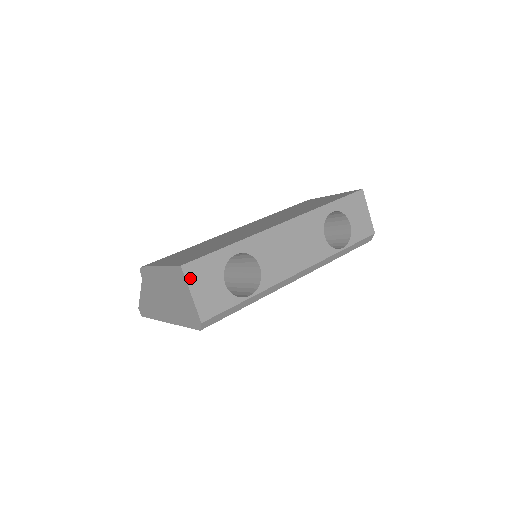
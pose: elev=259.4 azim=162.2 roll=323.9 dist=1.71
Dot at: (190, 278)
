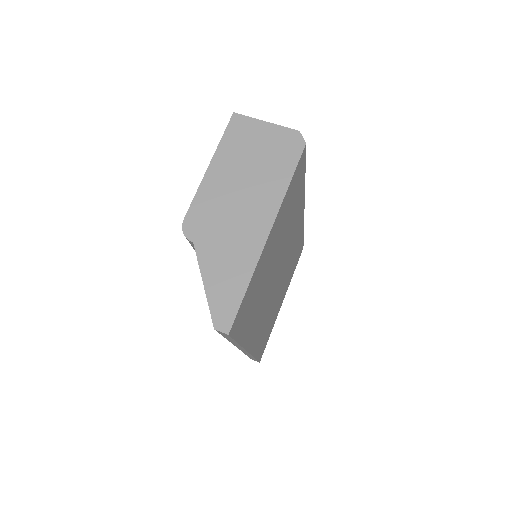
Dot at: (250, 120)
